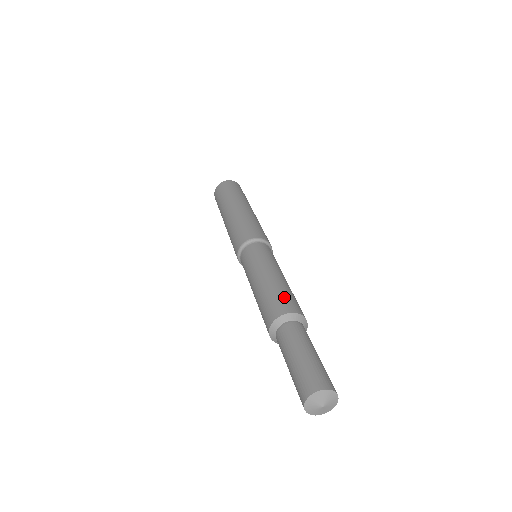
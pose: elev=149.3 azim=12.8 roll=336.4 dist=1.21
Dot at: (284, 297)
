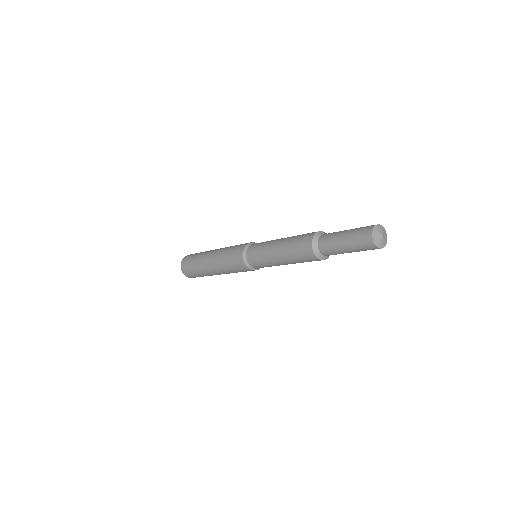
Dot at: occluded
